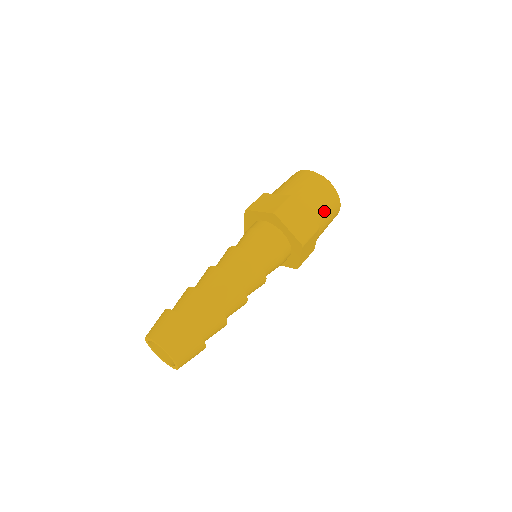
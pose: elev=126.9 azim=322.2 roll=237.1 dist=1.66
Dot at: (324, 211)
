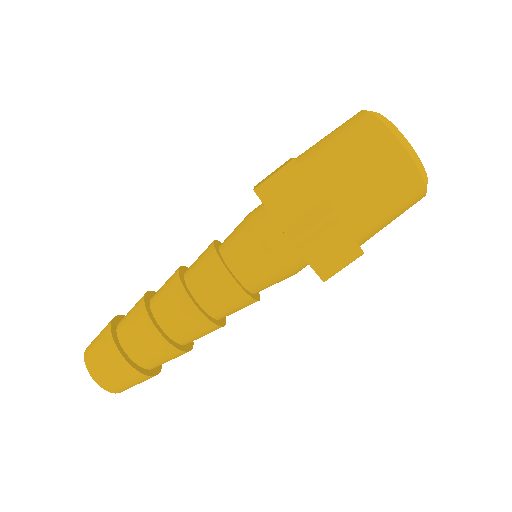
Dot at: (386, 221)
